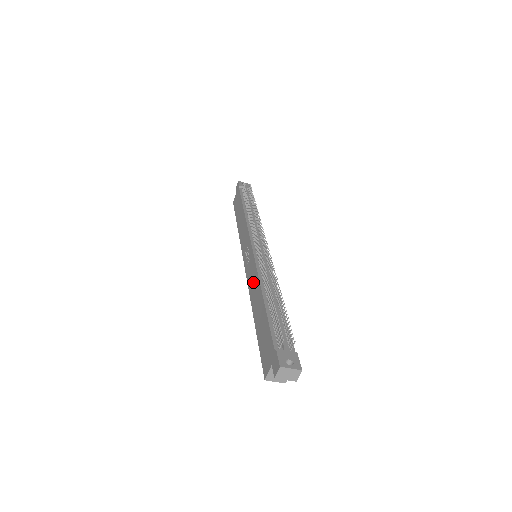
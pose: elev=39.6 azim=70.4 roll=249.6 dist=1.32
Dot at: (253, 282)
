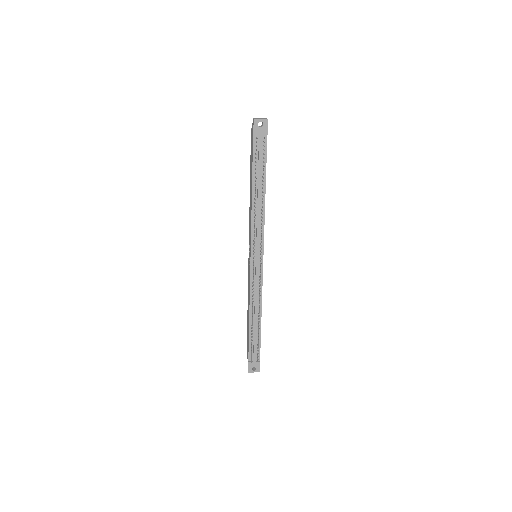
Dot at: (248, 290)
